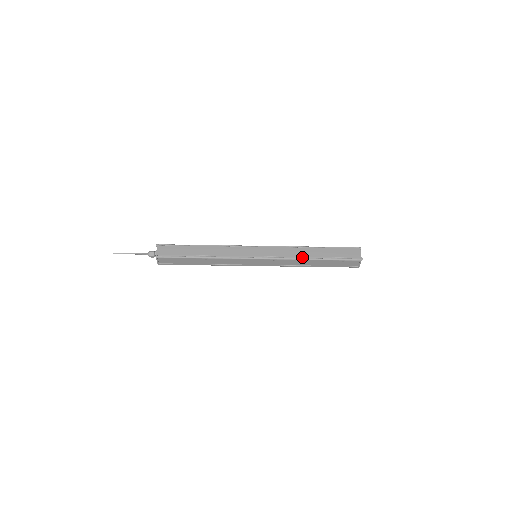
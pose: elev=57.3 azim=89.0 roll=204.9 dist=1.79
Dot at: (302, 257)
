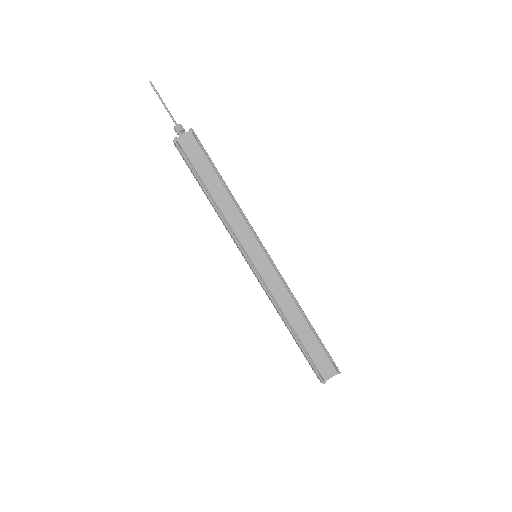
Dot at: (284, 314)
